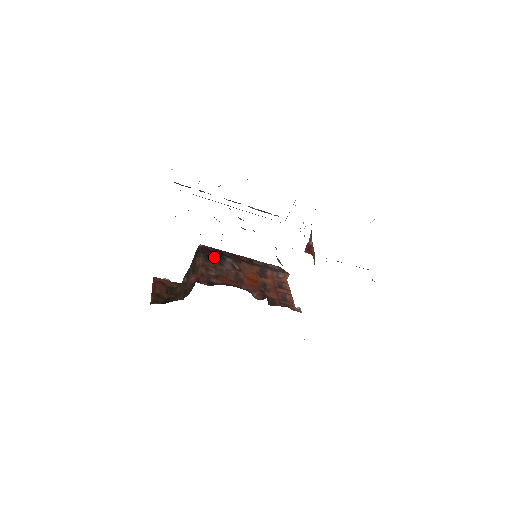
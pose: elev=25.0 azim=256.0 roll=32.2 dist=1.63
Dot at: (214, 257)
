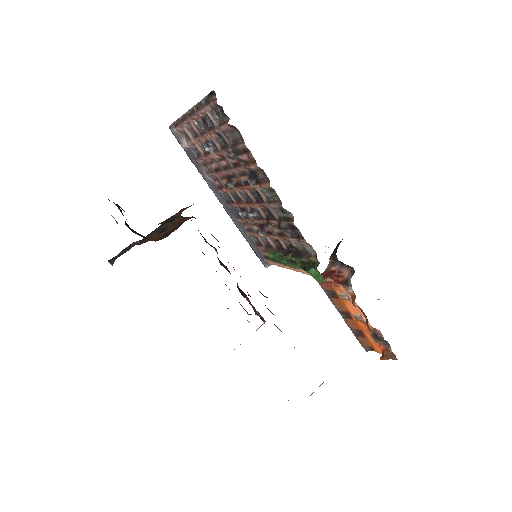
Dot at: occluded
